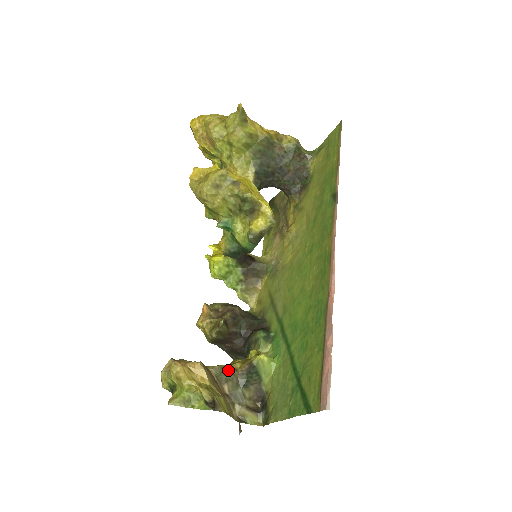
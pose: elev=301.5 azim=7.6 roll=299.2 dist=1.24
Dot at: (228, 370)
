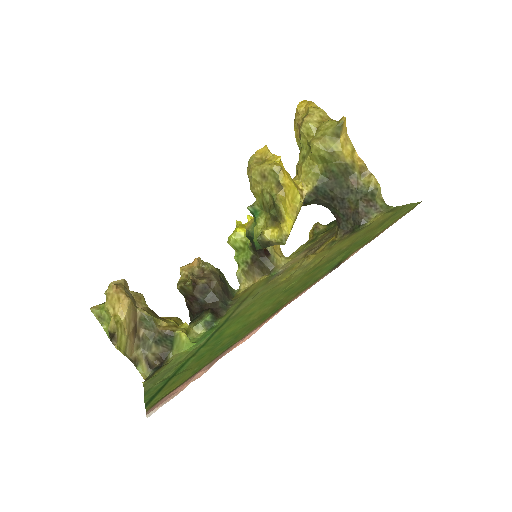
Dot at: (151, 322)
